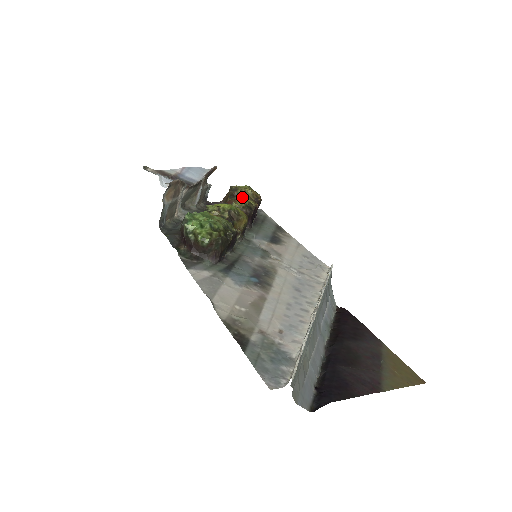
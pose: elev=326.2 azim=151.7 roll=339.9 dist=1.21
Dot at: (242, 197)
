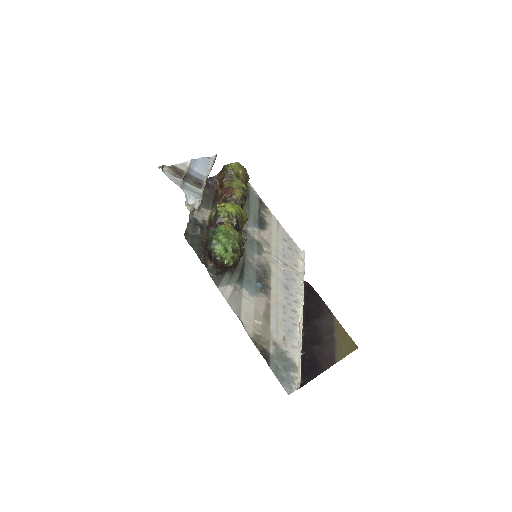
Dot at: (237, 184)
